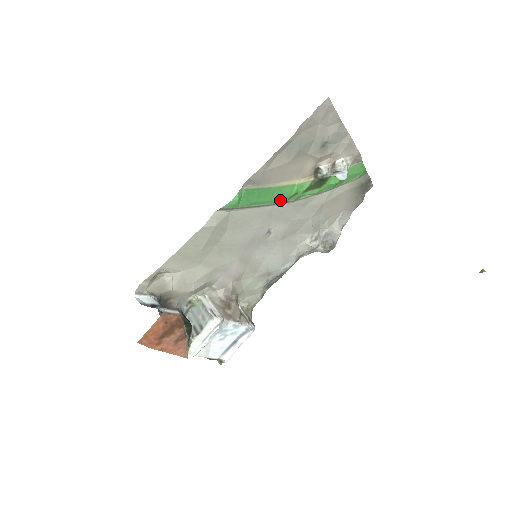
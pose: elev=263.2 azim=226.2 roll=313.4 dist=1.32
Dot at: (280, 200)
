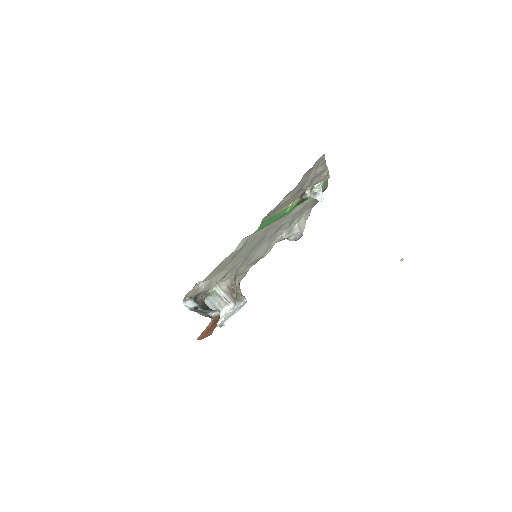
Dot at: (278, 218)
